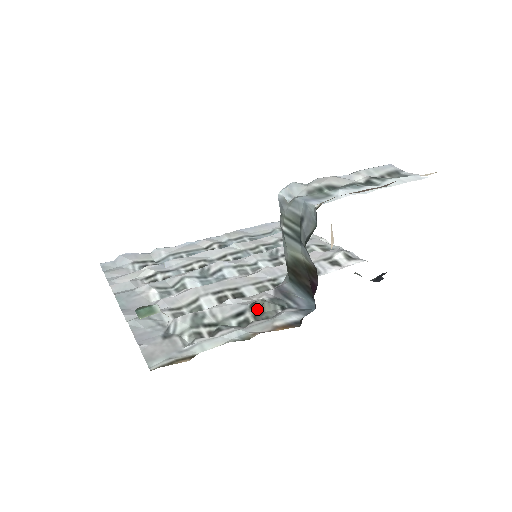
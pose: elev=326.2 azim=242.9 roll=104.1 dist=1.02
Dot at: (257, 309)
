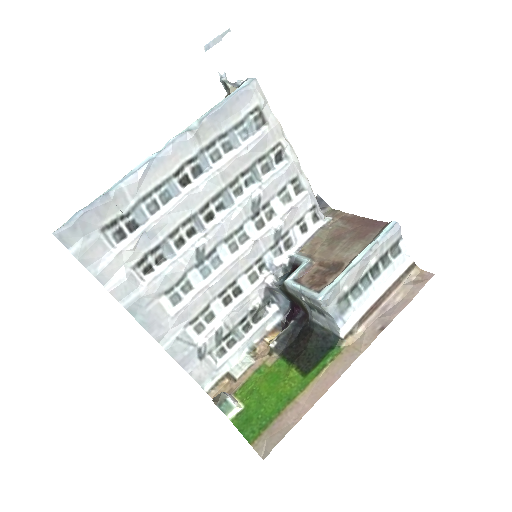
Dot at: (255, 314)
